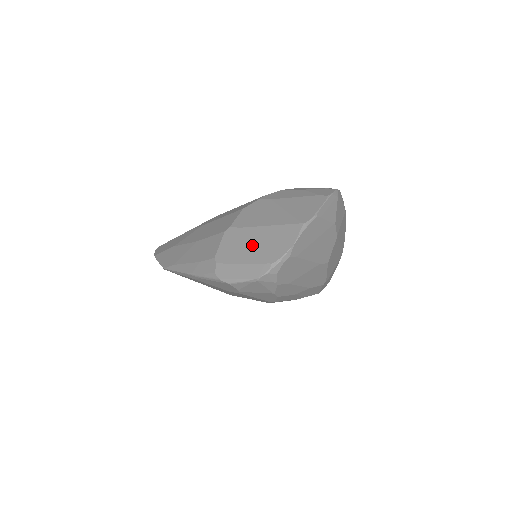
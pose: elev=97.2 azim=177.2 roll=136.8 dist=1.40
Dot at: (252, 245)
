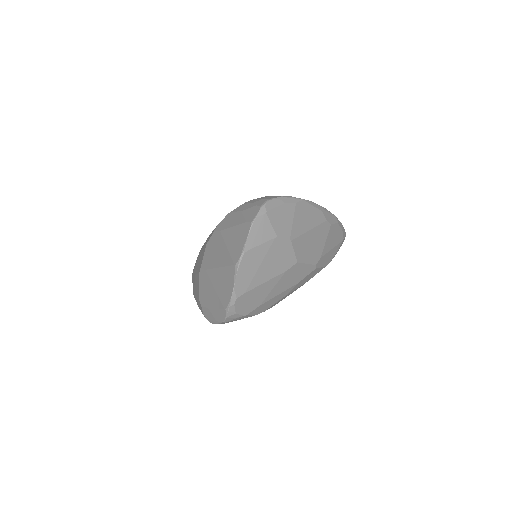
Dot at: (213, 289)
